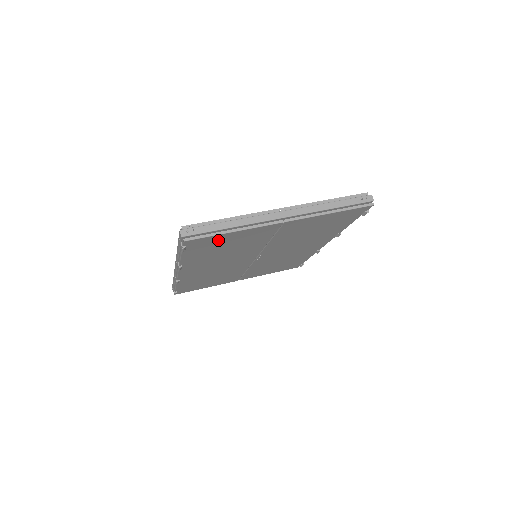
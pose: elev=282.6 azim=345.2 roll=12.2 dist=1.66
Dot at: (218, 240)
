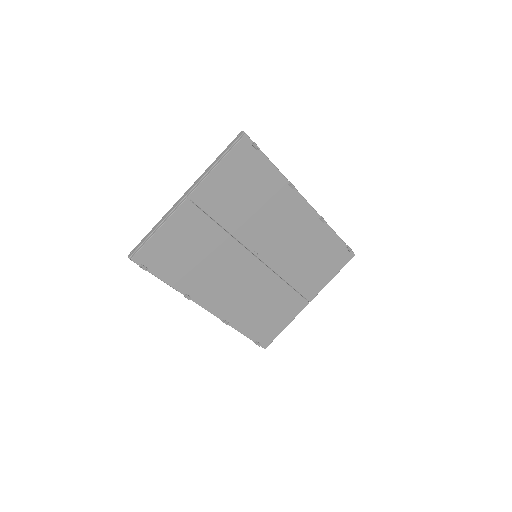
Dot at: (162, 246)
